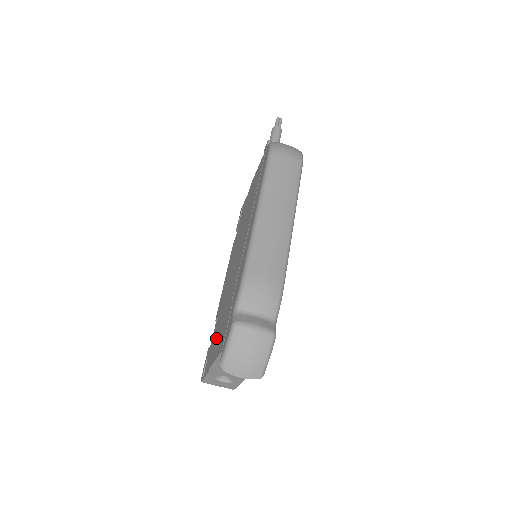
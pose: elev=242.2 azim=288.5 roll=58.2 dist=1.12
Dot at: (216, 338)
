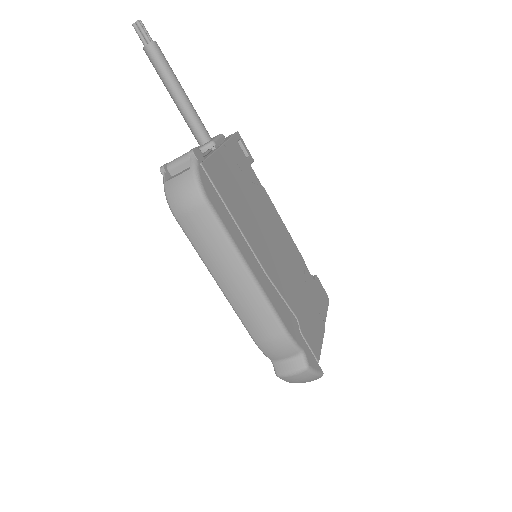
Dot at: occluded
